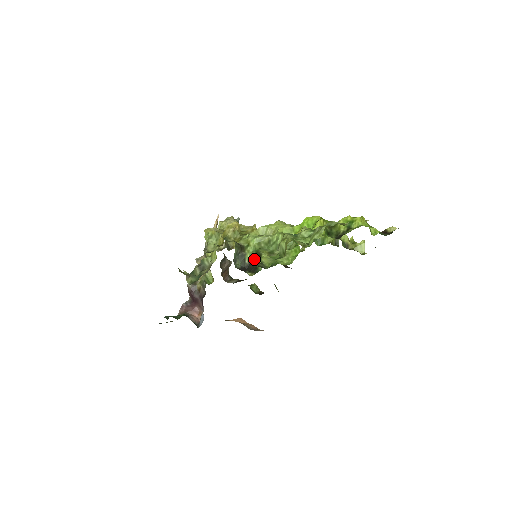
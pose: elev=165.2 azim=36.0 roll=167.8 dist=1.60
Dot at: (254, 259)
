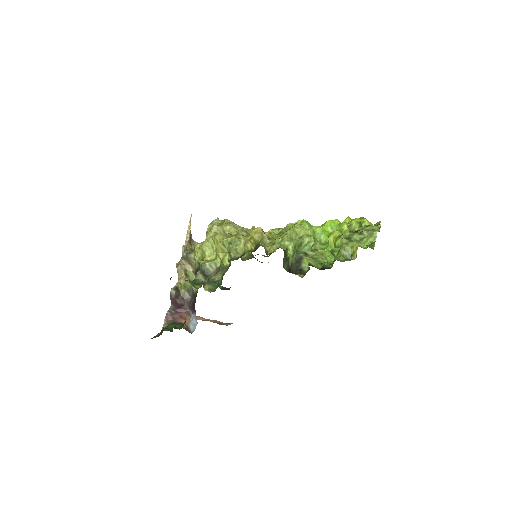
Dot at: (295, 261)
